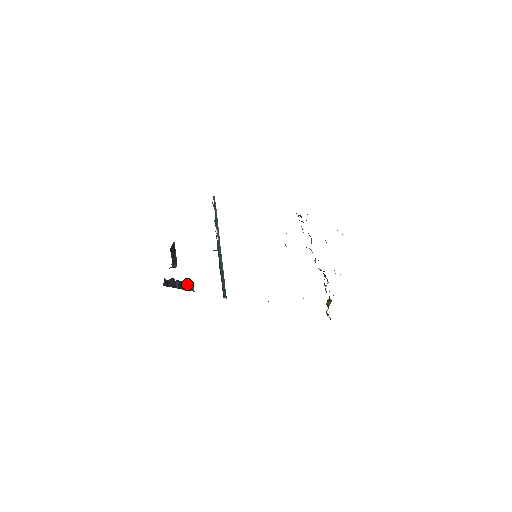
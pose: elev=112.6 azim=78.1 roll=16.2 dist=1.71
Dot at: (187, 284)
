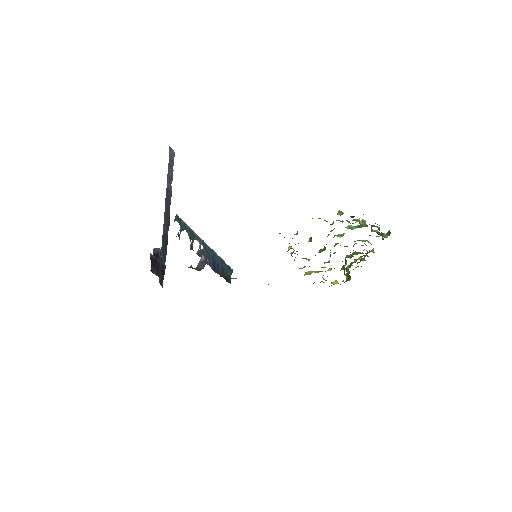
Dot at: (168, 178)
